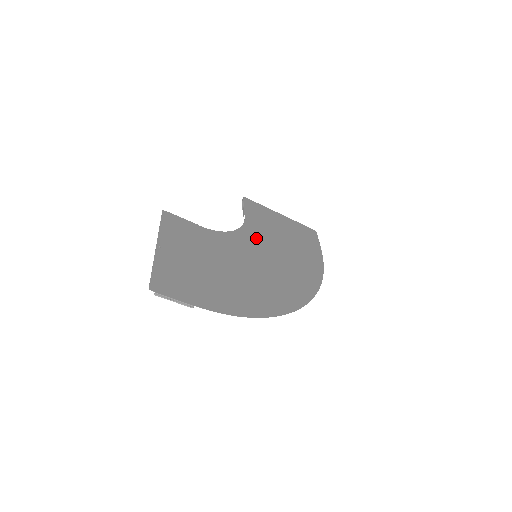
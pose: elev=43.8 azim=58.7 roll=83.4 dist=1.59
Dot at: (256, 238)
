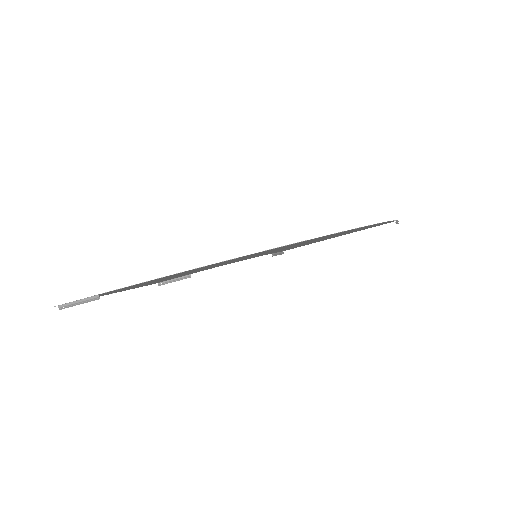
Dot at: (272, 252)
